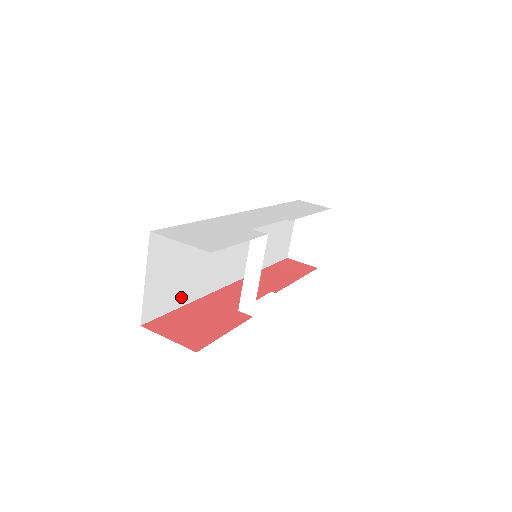
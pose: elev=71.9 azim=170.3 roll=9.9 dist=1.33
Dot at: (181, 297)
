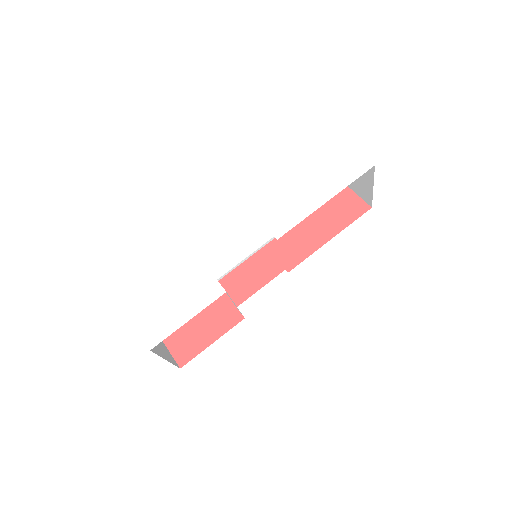
Dot at: occluded
